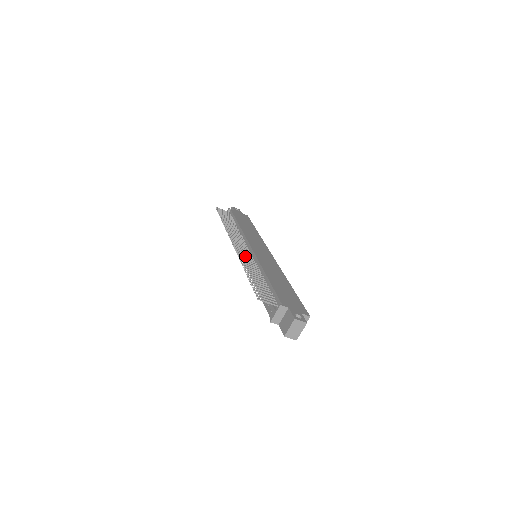
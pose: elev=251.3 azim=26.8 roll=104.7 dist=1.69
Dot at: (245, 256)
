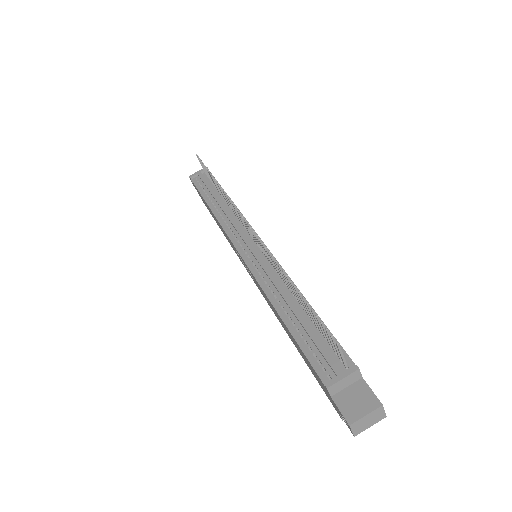
Dot at: occluded
